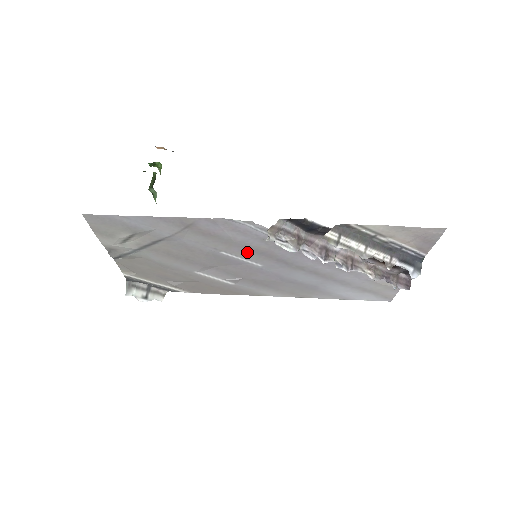
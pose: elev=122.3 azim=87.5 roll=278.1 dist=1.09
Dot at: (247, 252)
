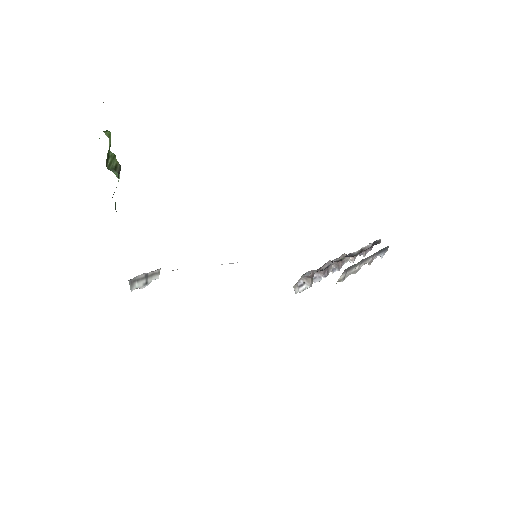
Dot at: occluded
